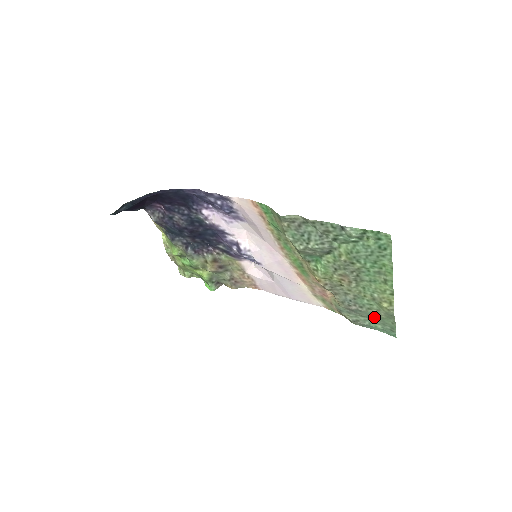
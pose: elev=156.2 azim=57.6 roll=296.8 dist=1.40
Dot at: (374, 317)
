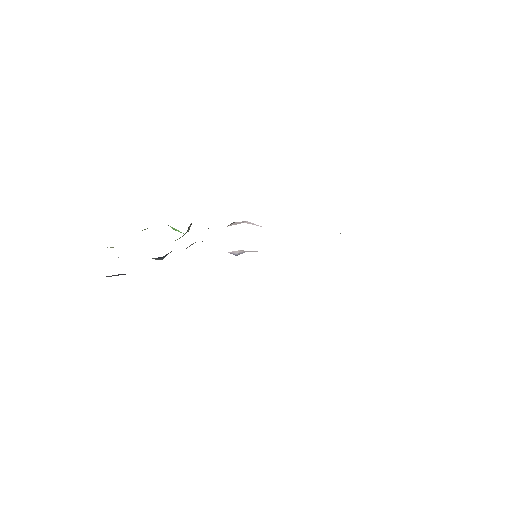
Dot at: occluded
